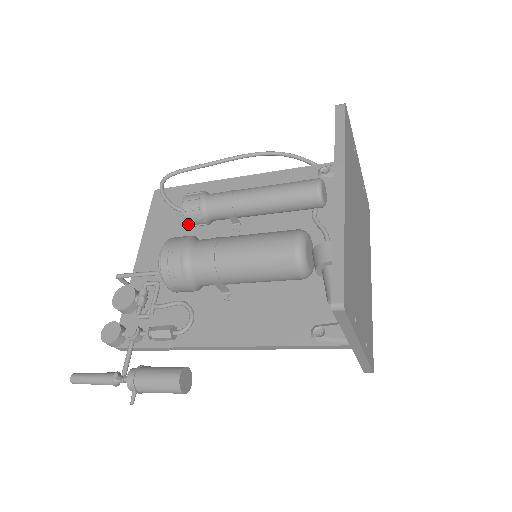
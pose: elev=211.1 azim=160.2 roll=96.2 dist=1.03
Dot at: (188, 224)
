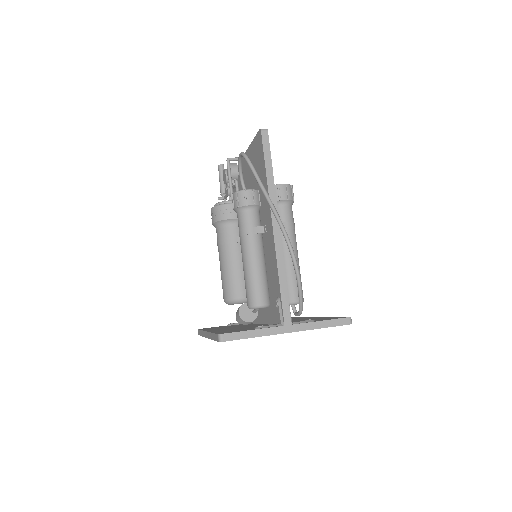
Dot at: occluded
